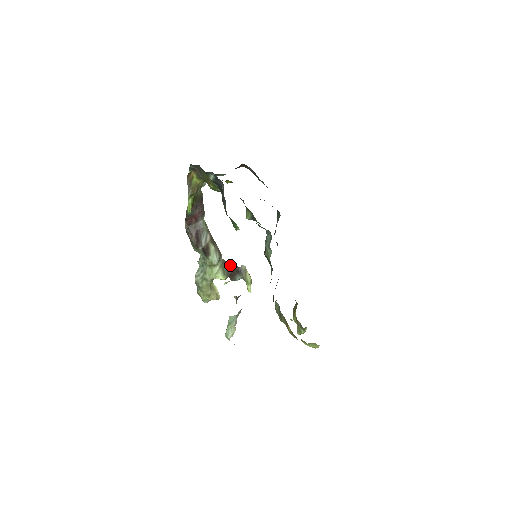
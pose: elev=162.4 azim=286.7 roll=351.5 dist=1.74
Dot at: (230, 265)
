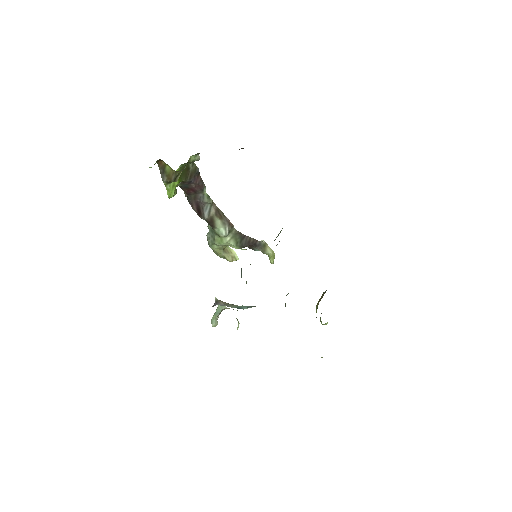
Dot at: (246, 237)
